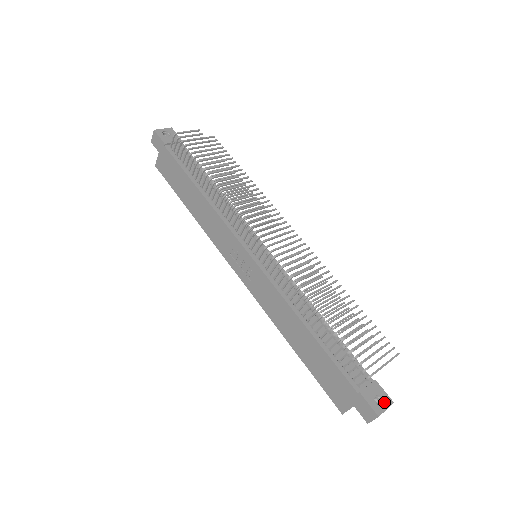
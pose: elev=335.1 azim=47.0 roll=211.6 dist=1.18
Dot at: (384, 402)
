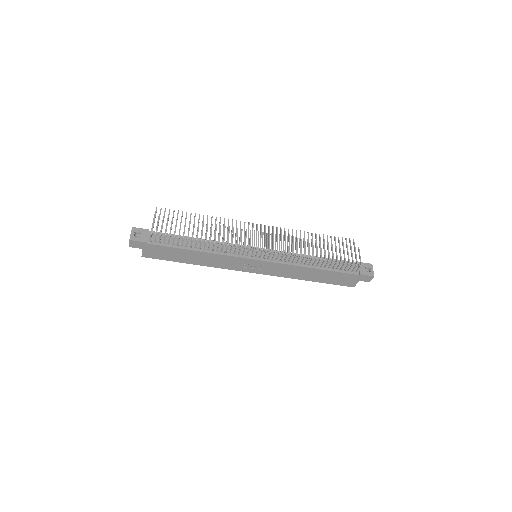
Dot at: (370, 268)
